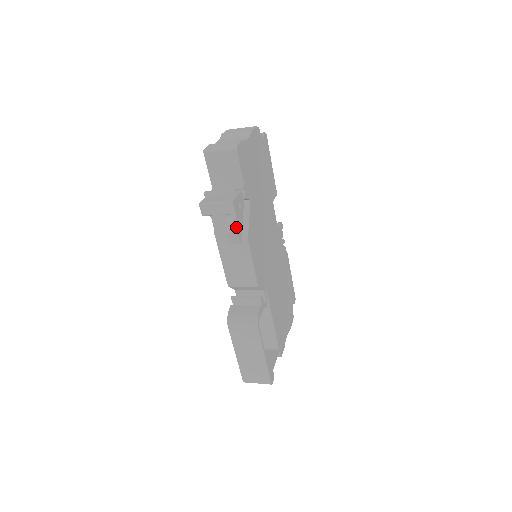
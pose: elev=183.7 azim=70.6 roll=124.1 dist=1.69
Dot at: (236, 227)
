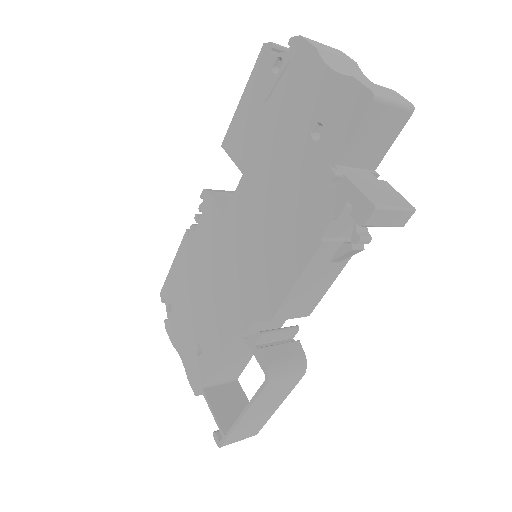
Dot at: occluded
